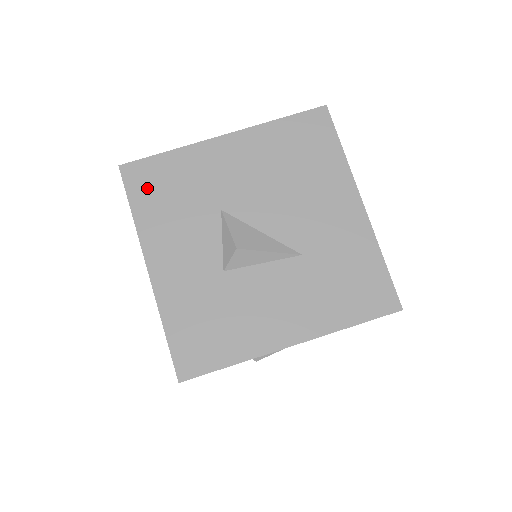
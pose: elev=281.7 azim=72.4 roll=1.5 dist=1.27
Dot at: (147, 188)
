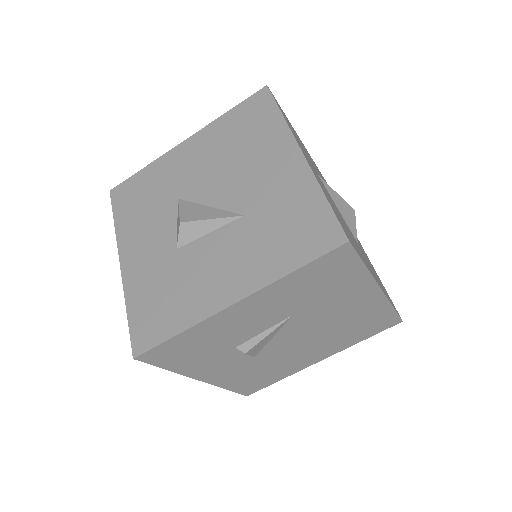
Dot at: (126, 200)
